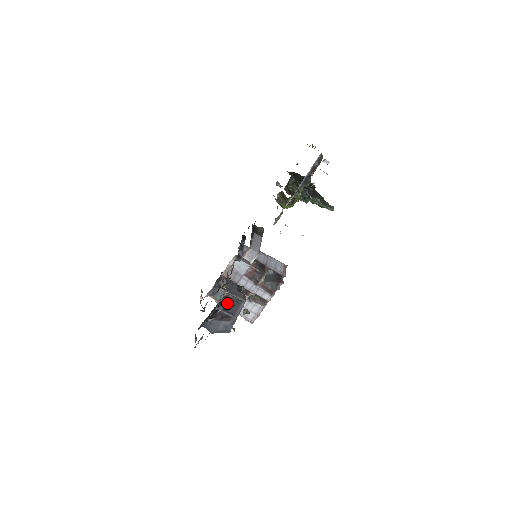
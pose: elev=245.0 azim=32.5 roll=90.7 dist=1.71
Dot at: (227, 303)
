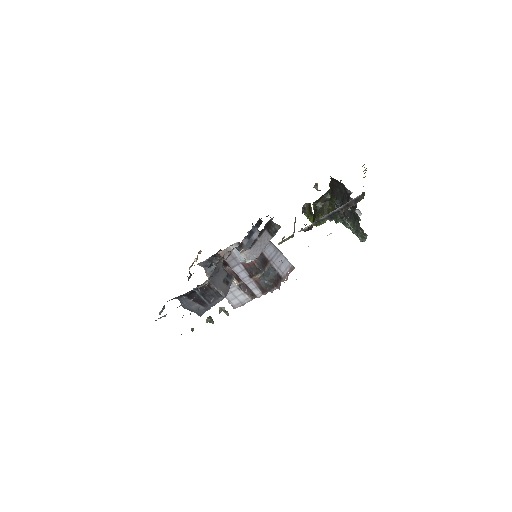
Dot at: (206, 290)
